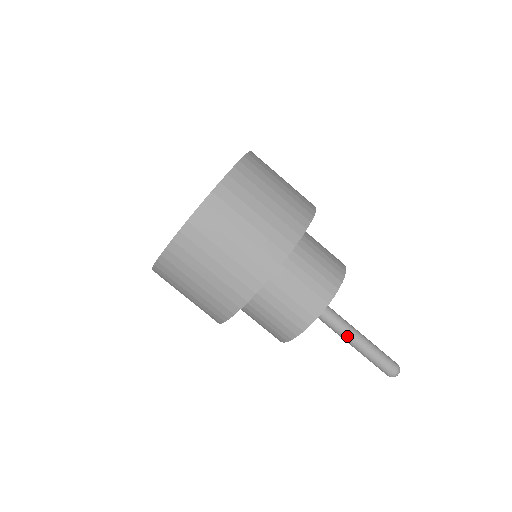
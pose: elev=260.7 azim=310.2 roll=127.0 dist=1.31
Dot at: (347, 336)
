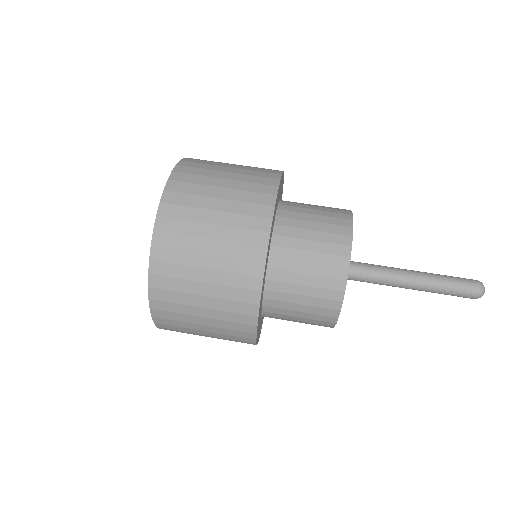
Dot at: (401, 275)
